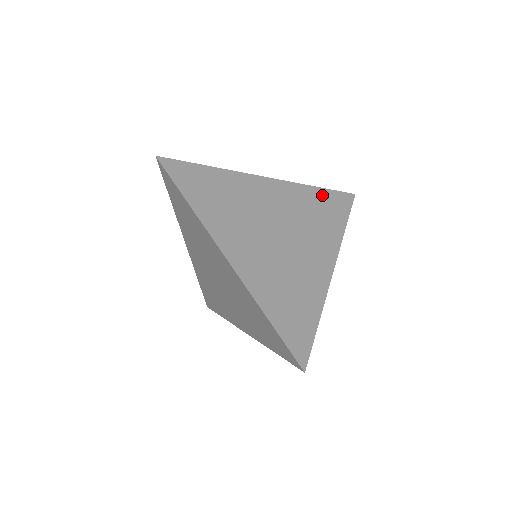
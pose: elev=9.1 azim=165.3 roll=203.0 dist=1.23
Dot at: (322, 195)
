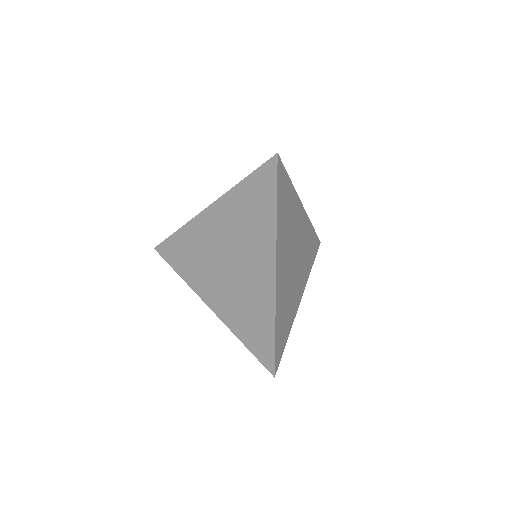
Dot at: (313, 236)
